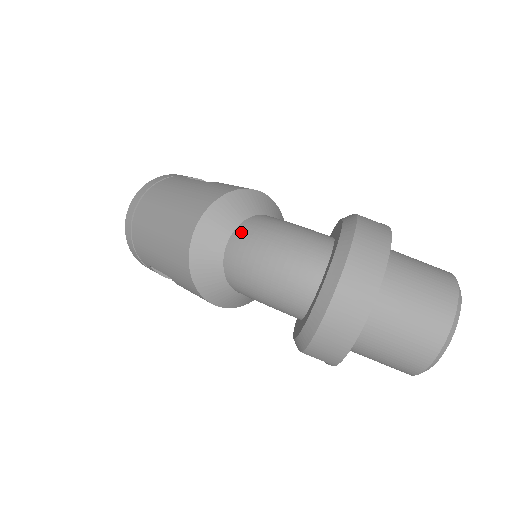
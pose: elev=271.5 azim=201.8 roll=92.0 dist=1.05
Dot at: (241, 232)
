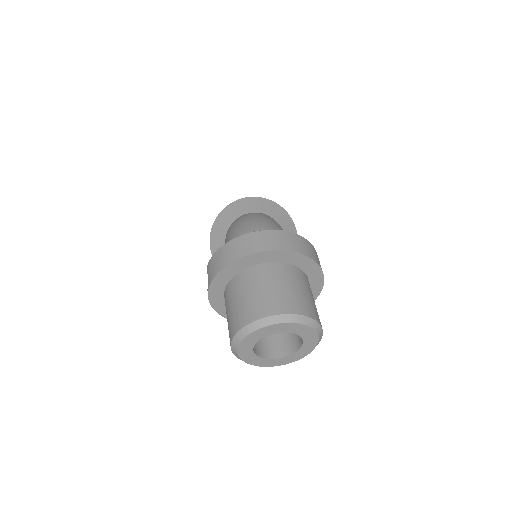
Dot at: (262, 214)
